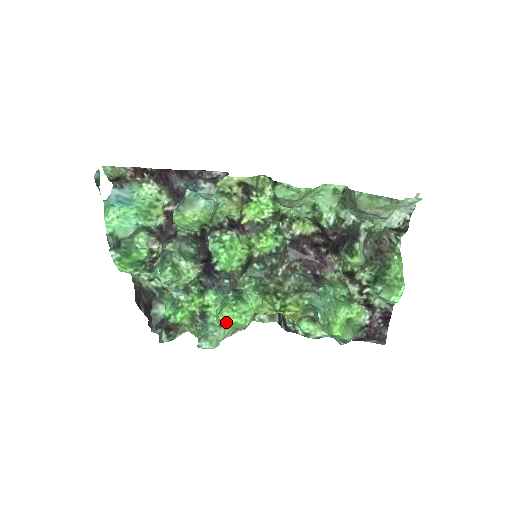
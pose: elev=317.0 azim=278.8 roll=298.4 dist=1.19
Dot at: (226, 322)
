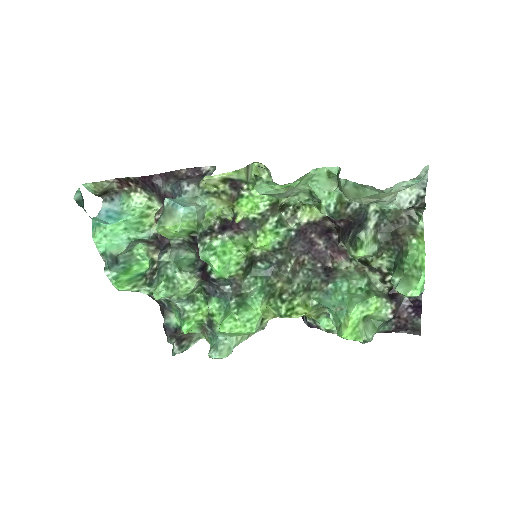
Dot at: (229, 333)
